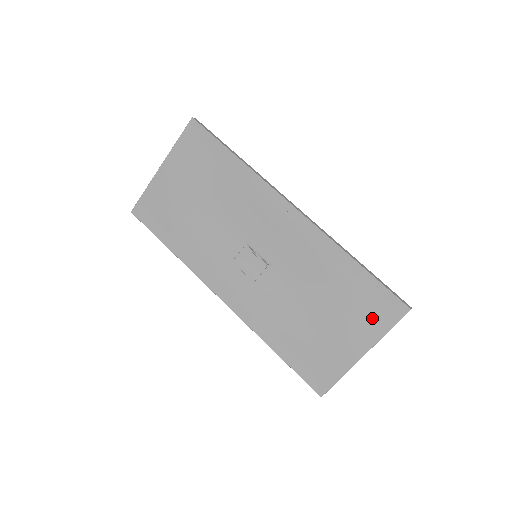
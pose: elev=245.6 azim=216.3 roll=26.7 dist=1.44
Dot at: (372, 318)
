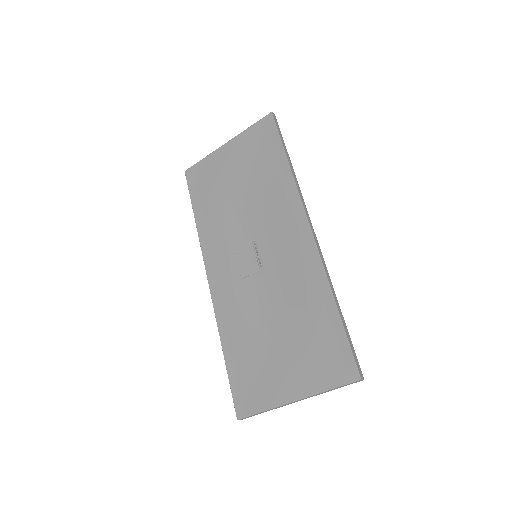
Dot at: (321, 368)
